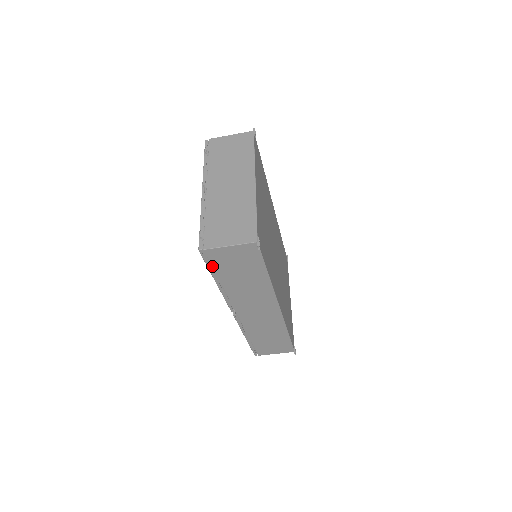
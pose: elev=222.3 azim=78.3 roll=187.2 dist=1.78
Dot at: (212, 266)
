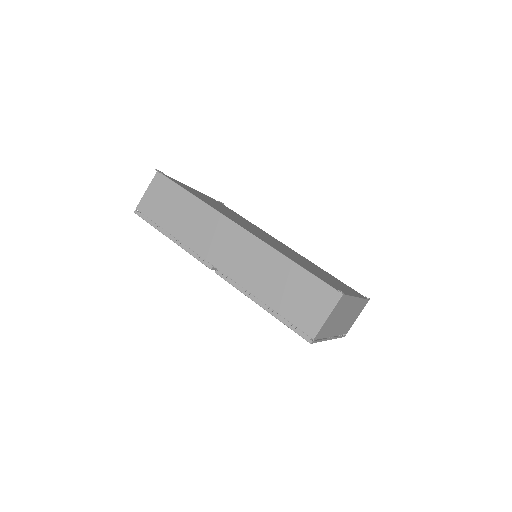
Dot at: (152, 220)
